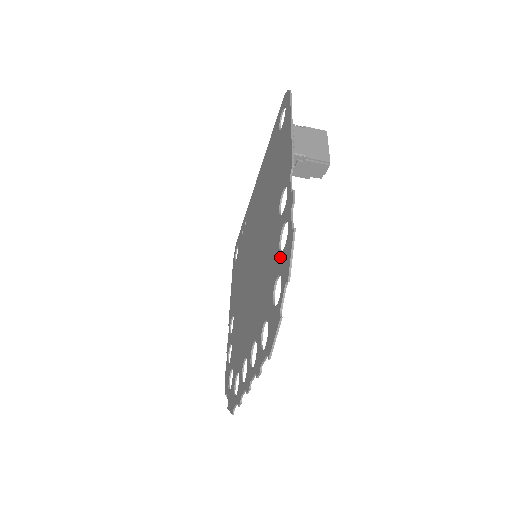
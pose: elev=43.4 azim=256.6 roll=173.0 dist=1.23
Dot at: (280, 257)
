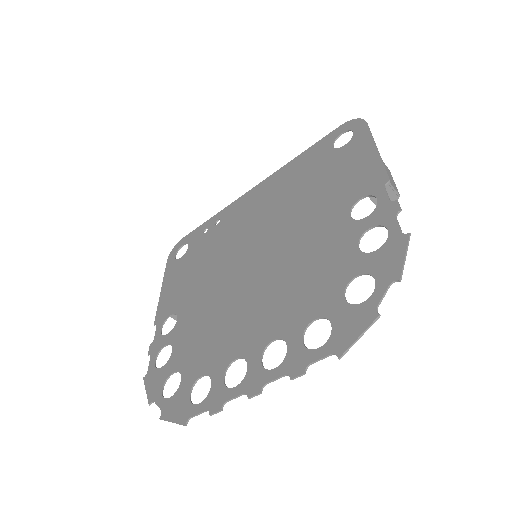
Dot at: (366, 257)
